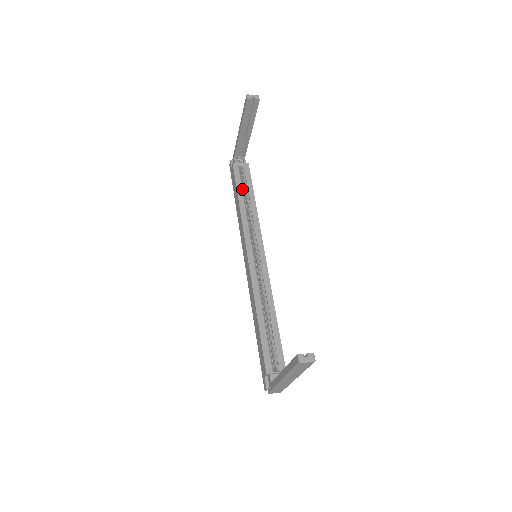
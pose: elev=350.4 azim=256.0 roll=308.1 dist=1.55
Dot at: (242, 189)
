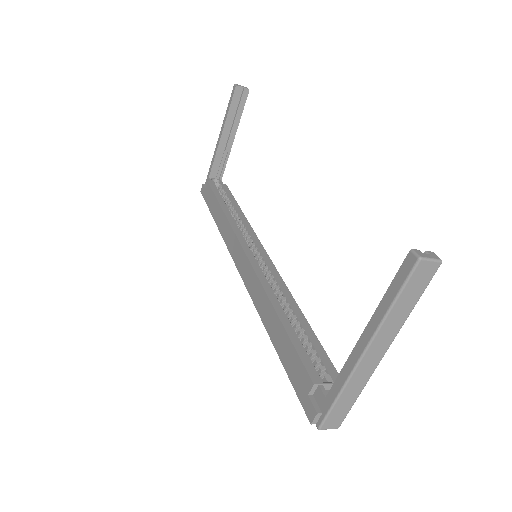
Dot at: (223, 201)
